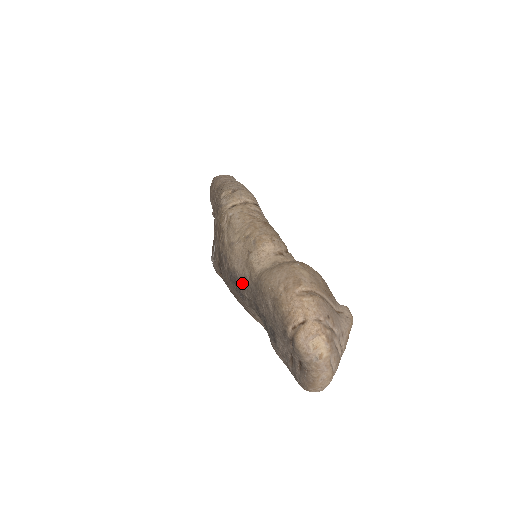
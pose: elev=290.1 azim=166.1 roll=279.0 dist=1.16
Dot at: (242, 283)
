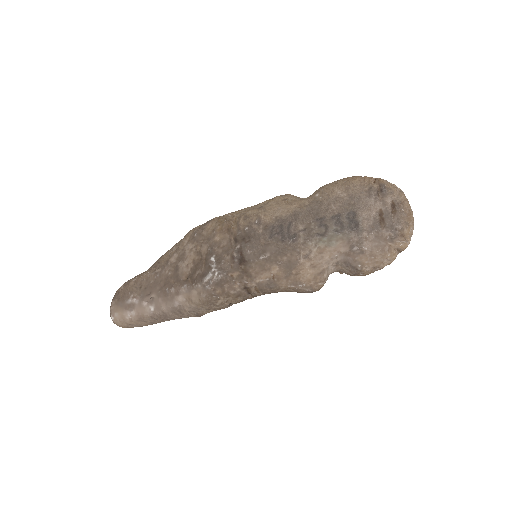
Dot at: (293, 219)
